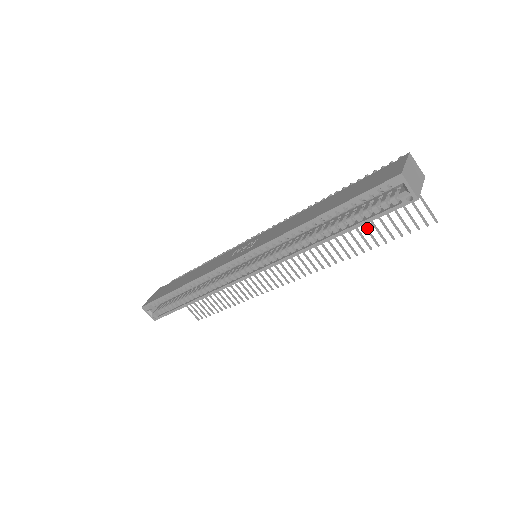
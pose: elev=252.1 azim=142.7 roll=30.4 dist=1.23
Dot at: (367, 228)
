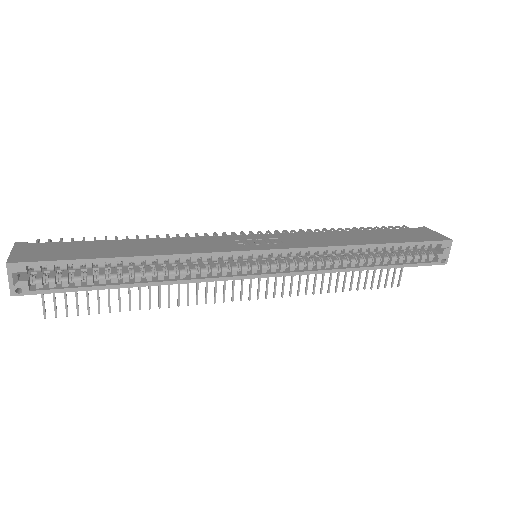
Dot at: (354, 271)
